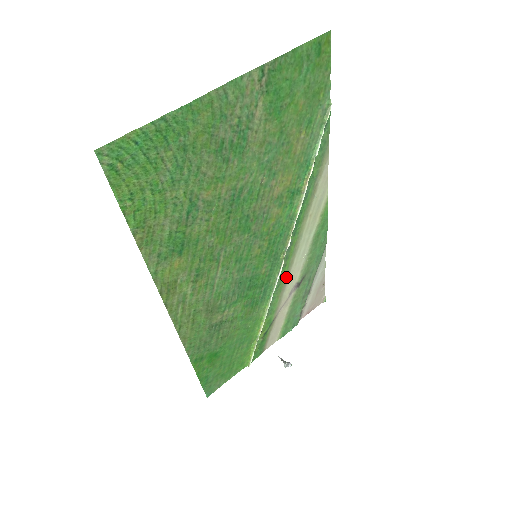
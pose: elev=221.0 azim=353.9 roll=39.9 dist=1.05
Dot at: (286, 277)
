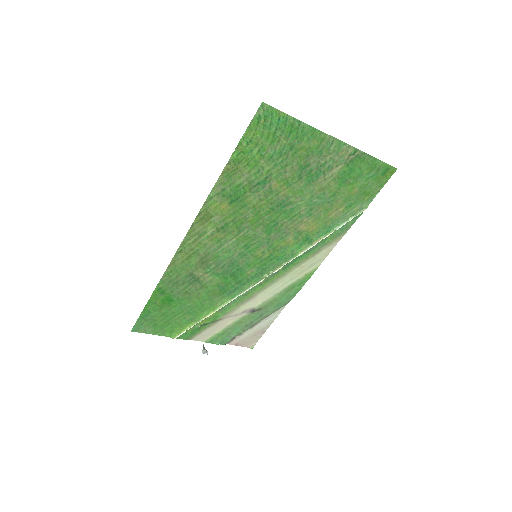
Dot at: (253, 295)
